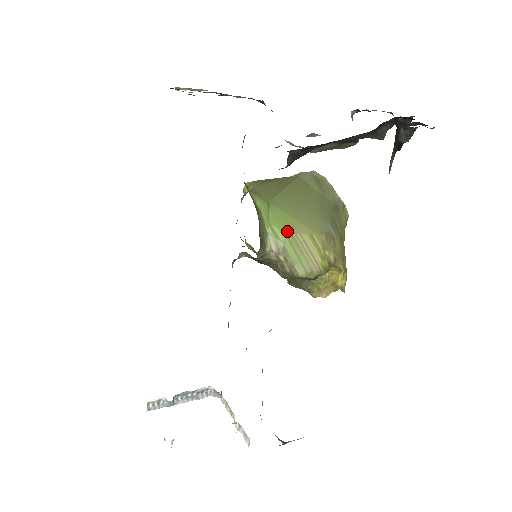
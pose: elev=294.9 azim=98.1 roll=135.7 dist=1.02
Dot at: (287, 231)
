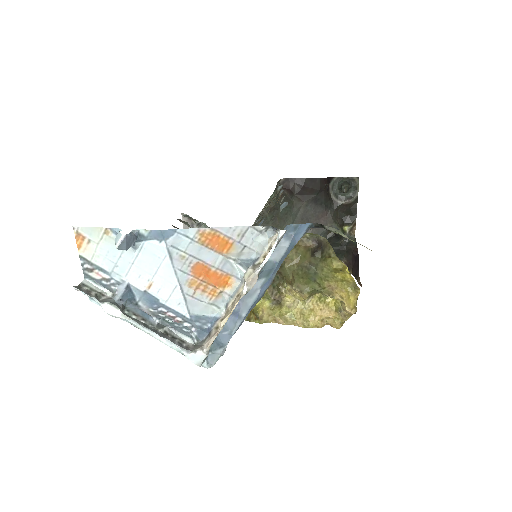
Dot at: occluded
